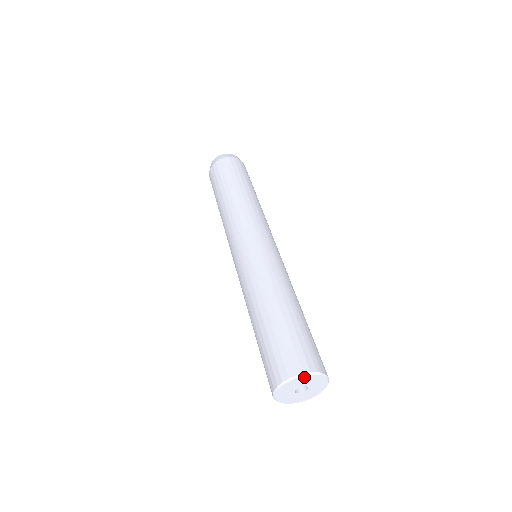
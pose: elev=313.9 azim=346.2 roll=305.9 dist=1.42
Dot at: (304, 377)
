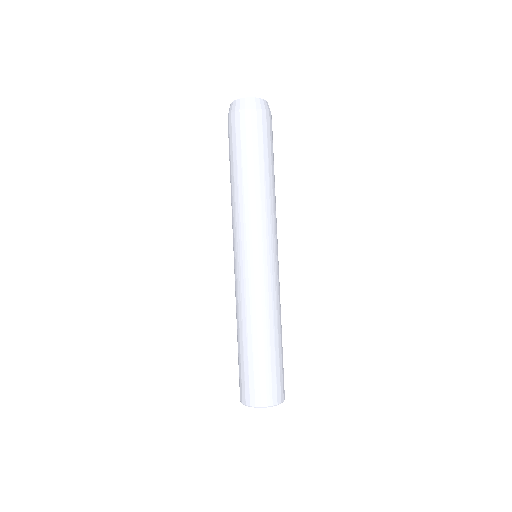
Dot at: (257, 407)
